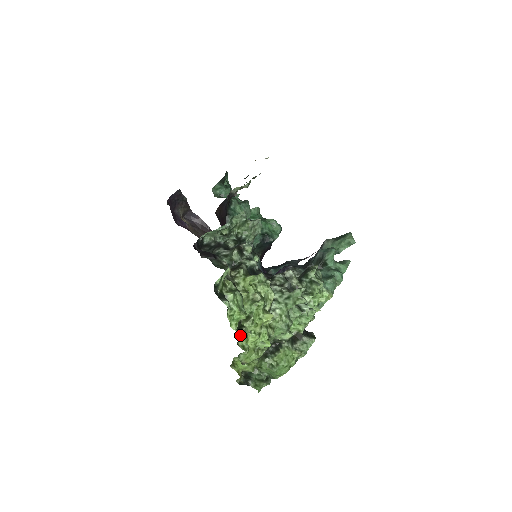
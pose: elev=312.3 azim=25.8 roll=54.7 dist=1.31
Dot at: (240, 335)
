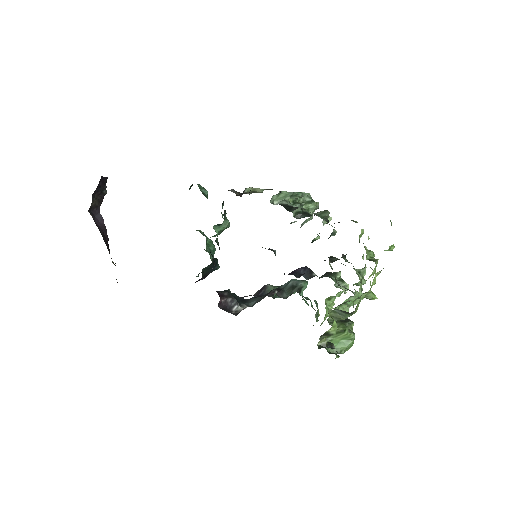
Dot at: occluded
